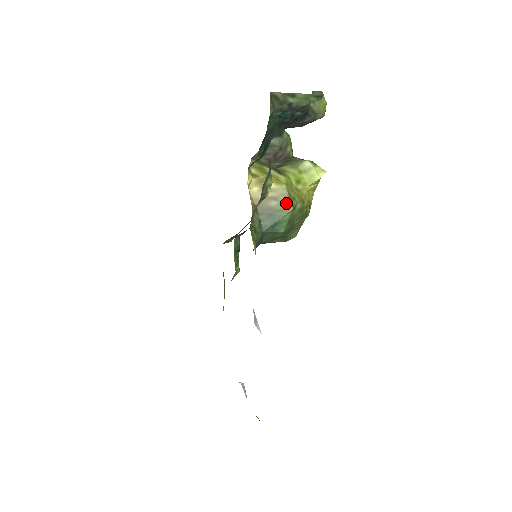
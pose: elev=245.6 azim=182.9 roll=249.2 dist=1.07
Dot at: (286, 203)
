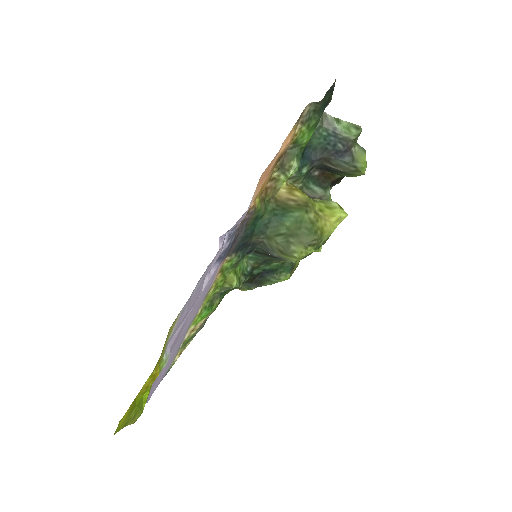
Dot at: (302, 206)
